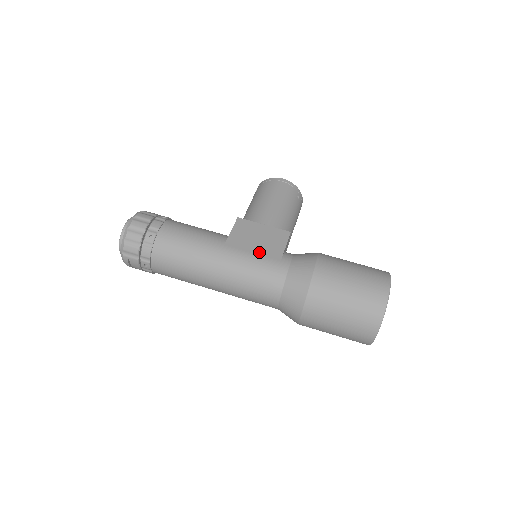
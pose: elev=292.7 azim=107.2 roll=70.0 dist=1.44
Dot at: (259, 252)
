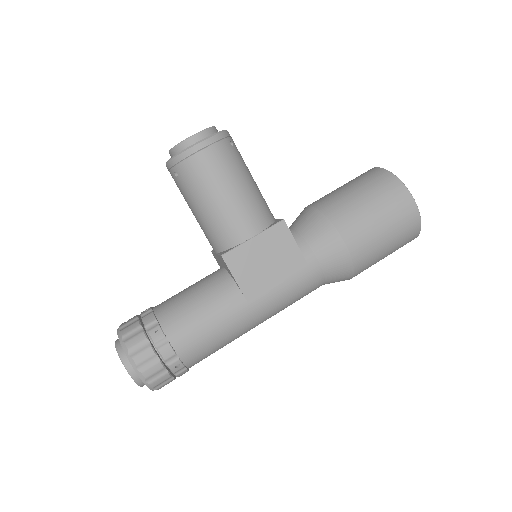
Dot at: (283, 277)
